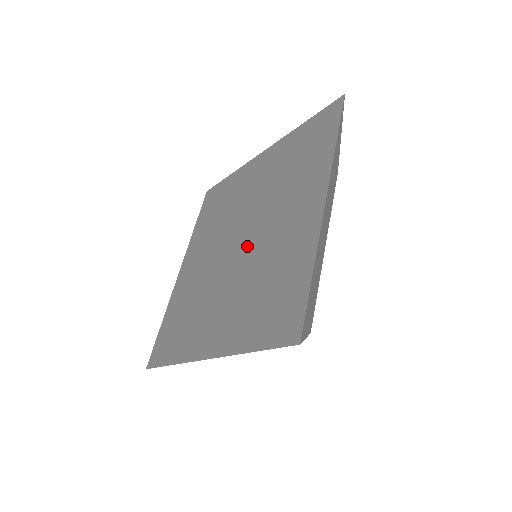
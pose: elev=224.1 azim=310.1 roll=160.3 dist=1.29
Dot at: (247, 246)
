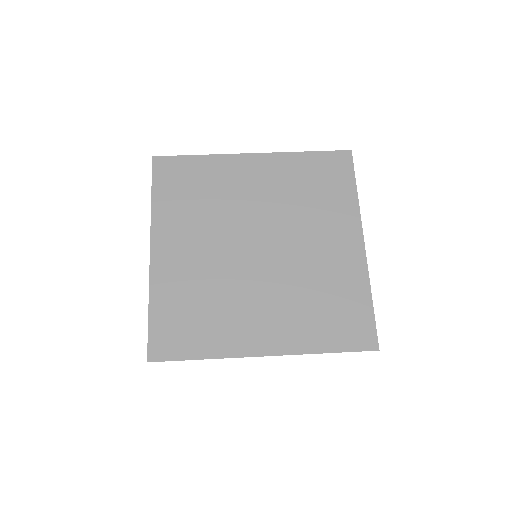
Dot at: (277, 256)
